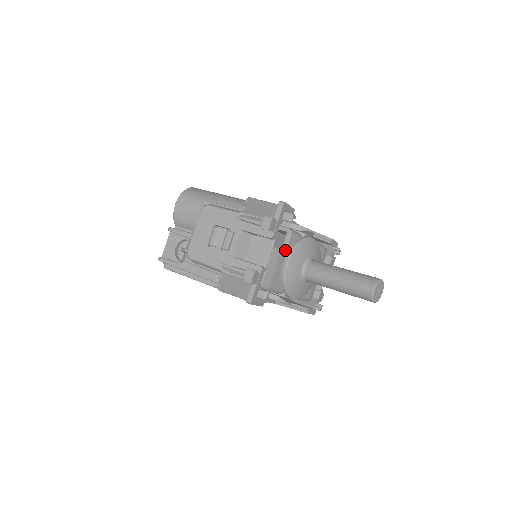
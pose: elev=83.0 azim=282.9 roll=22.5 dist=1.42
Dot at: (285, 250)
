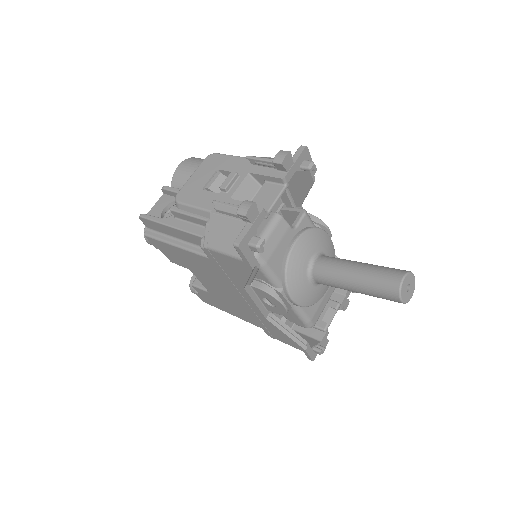
Dot at: (294, 229)
